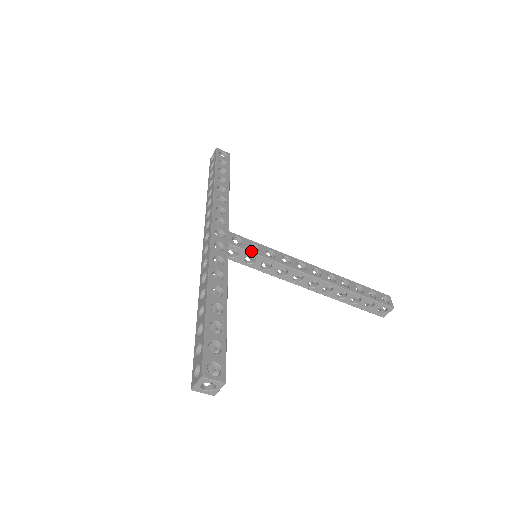
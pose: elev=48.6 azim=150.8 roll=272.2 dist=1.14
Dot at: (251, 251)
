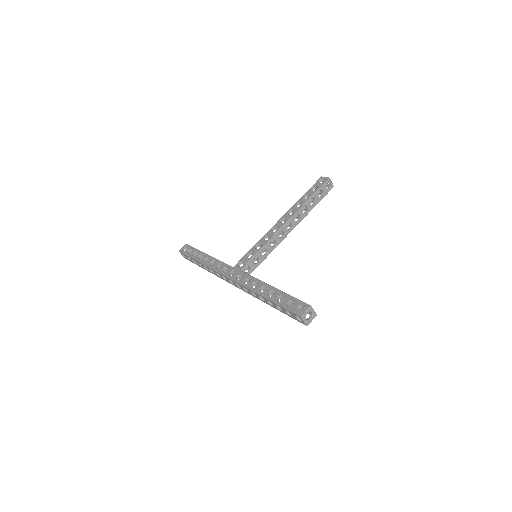
Dot at: (251, 258)
